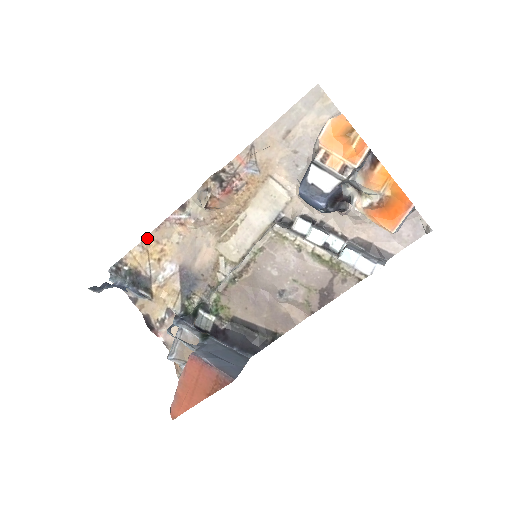
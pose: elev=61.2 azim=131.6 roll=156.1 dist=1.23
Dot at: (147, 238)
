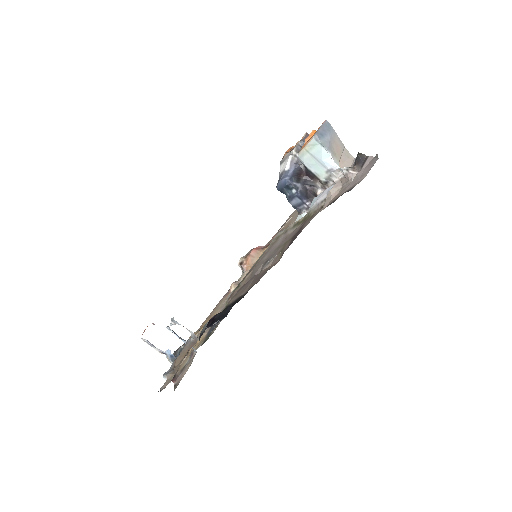
Dot at: occluded
